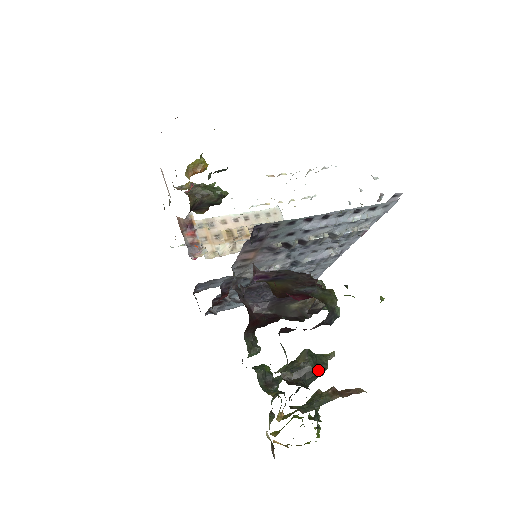
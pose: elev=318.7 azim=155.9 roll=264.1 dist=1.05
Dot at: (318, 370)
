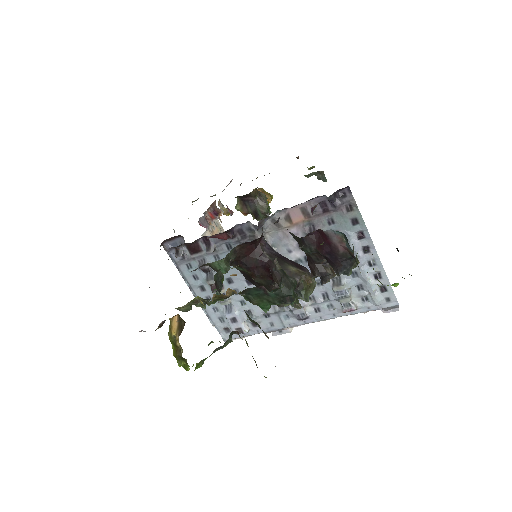
Dot at: occluded
